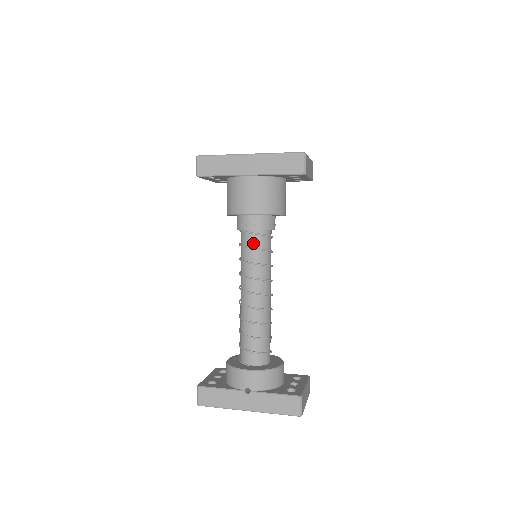
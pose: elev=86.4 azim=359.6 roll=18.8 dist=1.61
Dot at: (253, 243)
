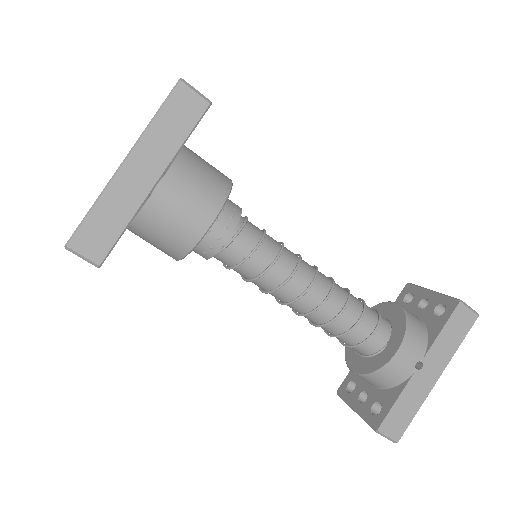
Dot at: (246, 247)
